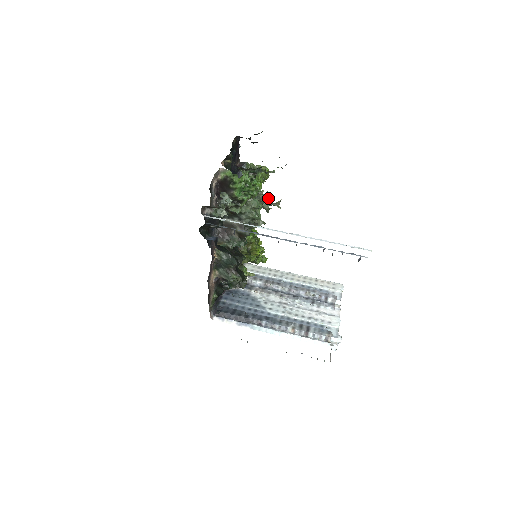
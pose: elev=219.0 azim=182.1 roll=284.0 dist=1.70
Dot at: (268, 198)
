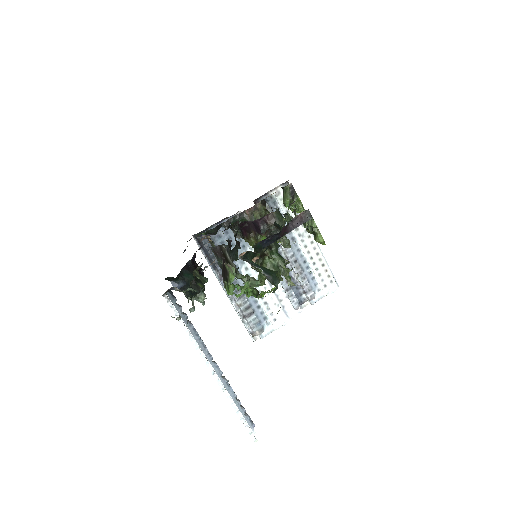
Dot at: (285, 274)
